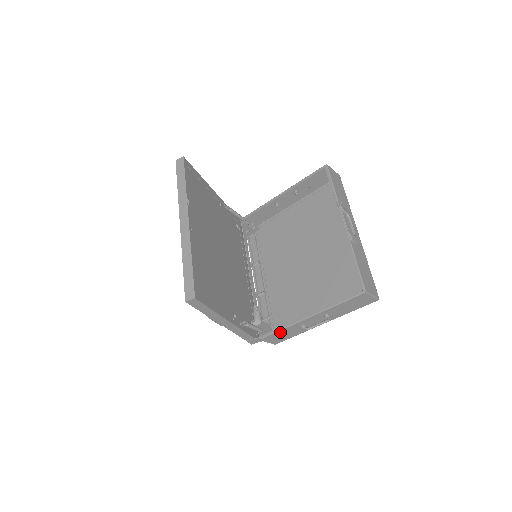
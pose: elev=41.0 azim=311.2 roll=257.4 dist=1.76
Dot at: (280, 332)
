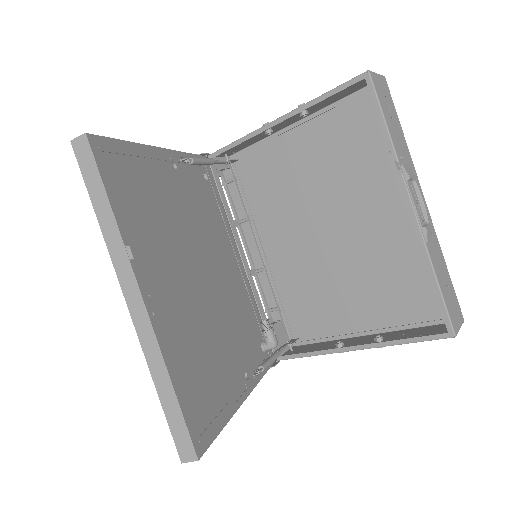
Dot at: (306, 355)
